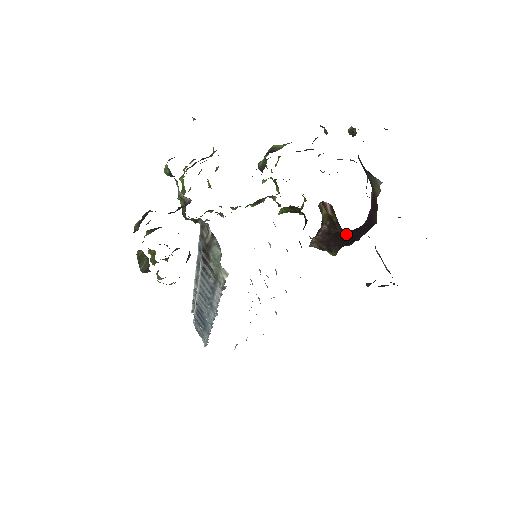
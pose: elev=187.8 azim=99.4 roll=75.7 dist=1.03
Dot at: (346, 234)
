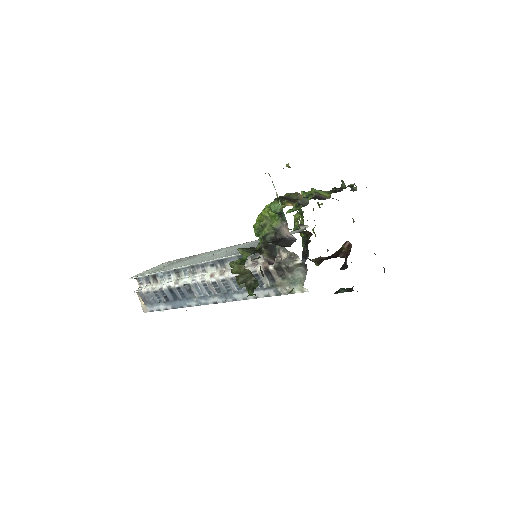
Dot at: occluded
